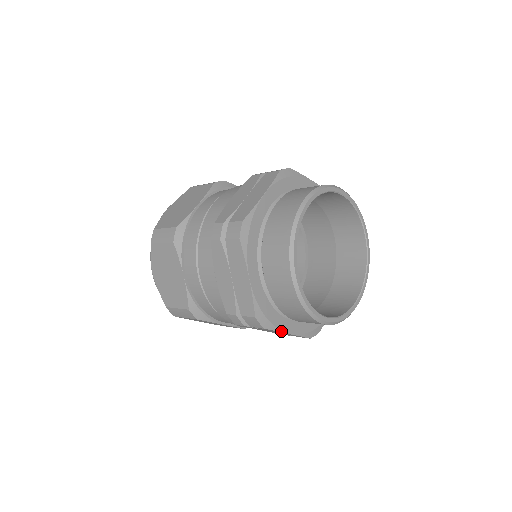
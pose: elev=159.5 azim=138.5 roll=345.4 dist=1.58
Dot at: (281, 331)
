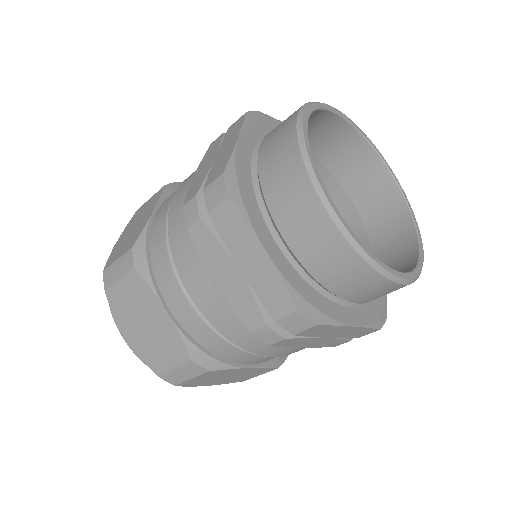
Dot at: (386, 294)
